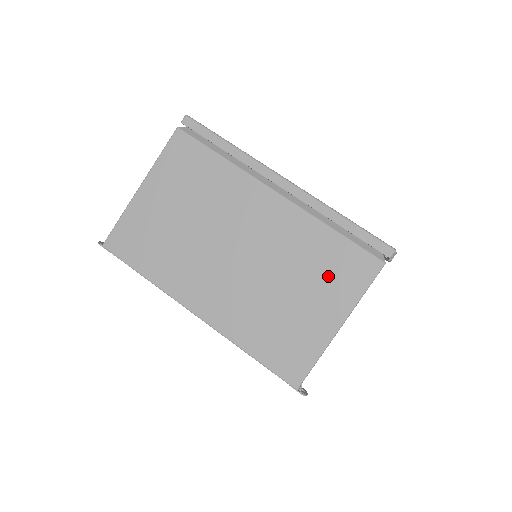
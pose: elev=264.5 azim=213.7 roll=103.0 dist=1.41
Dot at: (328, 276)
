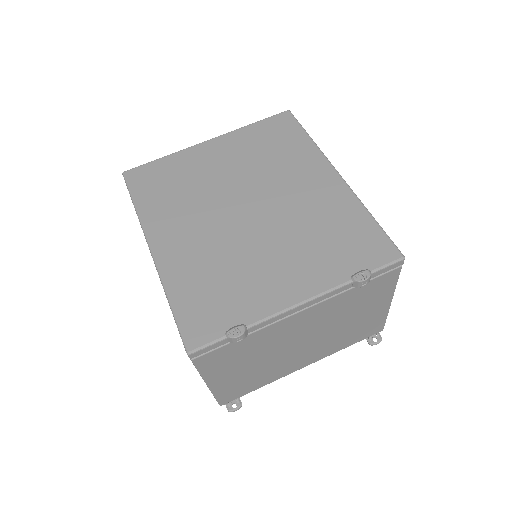
Dot at: occluded
